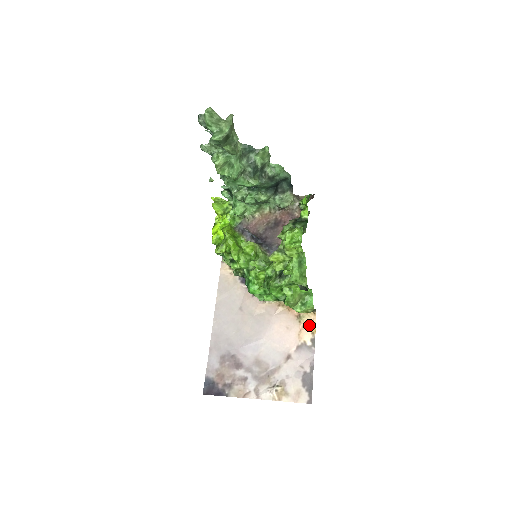
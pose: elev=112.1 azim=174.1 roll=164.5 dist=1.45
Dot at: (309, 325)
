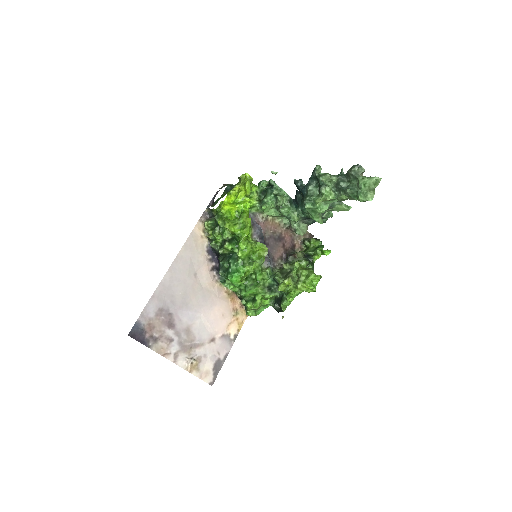
Dot at: (239, 322)
